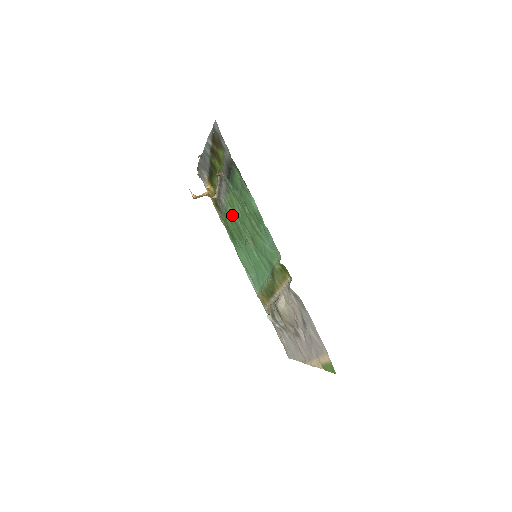
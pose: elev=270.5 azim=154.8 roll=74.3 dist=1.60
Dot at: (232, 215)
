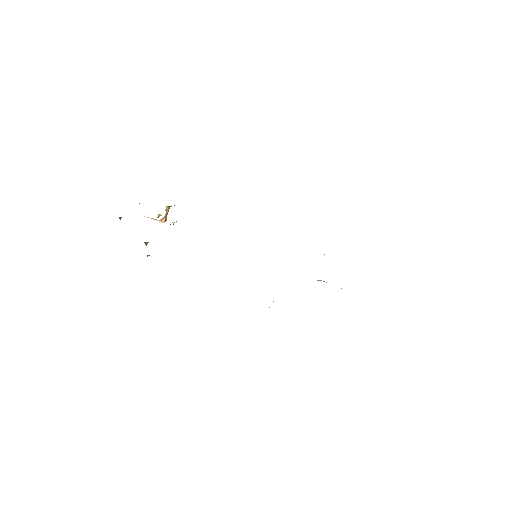
Dot at: occluded
